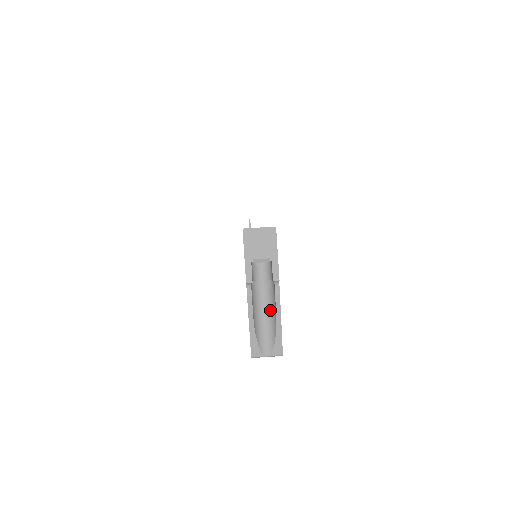
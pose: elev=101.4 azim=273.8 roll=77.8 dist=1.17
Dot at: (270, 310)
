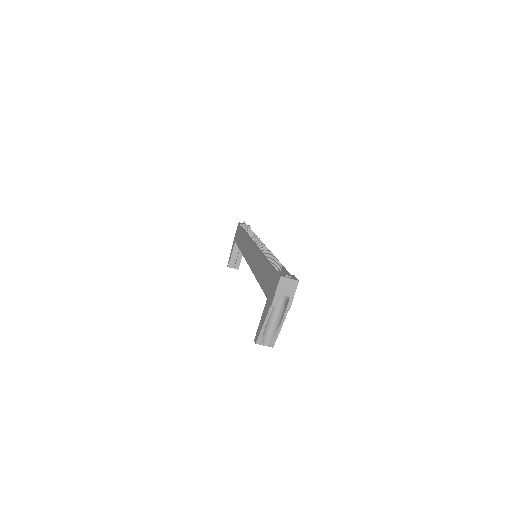
Dot at: (276, 321)
